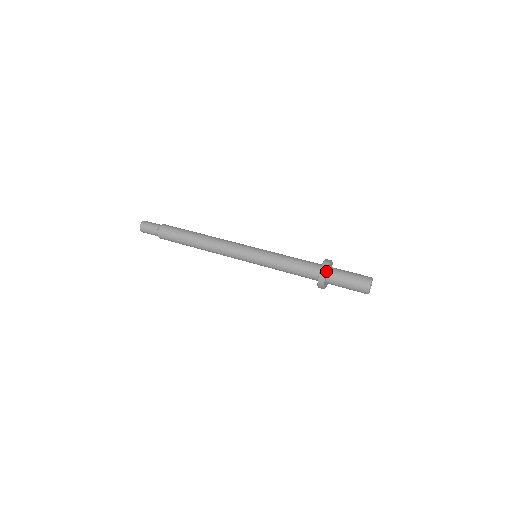
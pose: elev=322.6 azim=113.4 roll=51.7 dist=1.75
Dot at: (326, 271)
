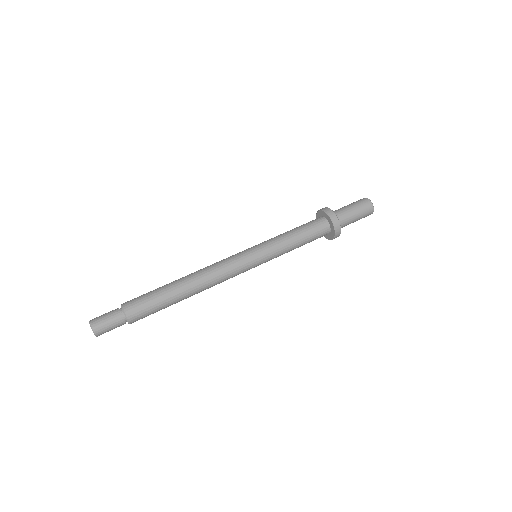
Dot at: (340, 225)
